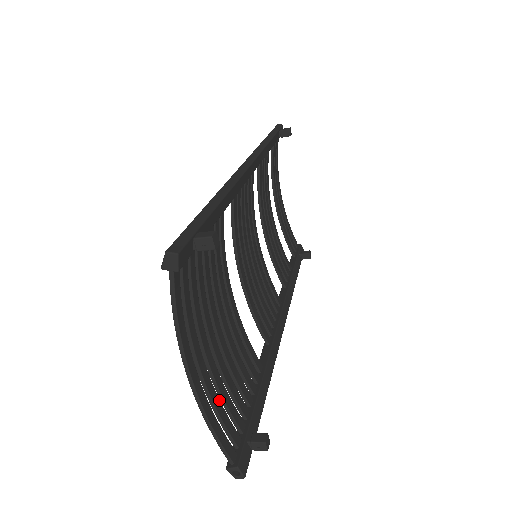
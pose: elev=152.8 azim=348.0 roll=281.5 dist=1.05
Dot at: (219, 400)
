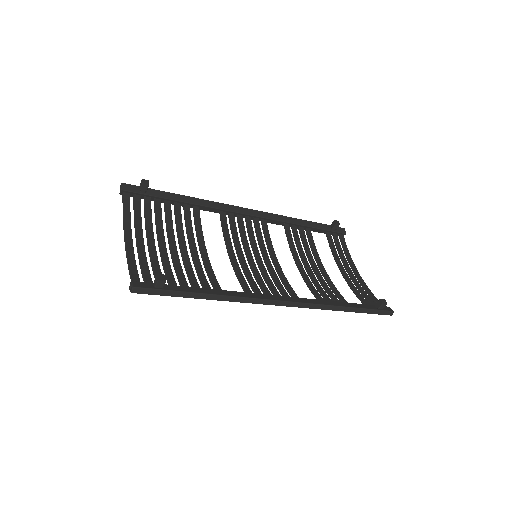
Dot at: occluded
